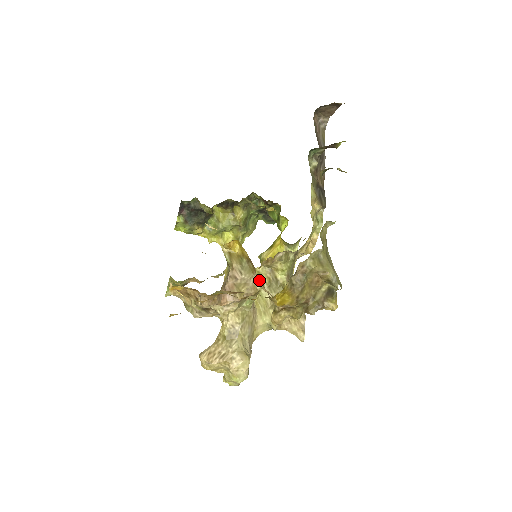
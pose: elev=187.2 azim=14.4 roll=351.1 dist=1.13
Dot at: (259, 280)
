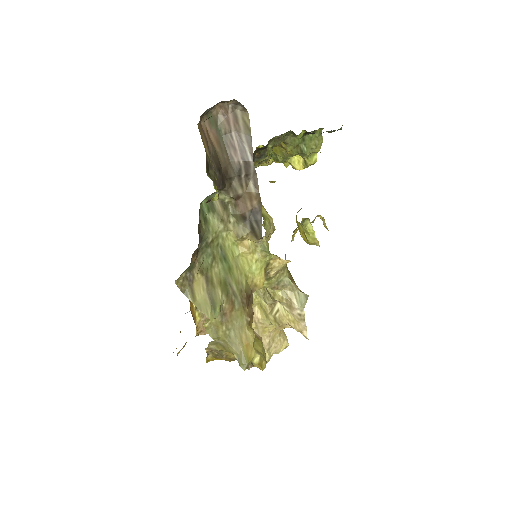
Dot at: occluded
